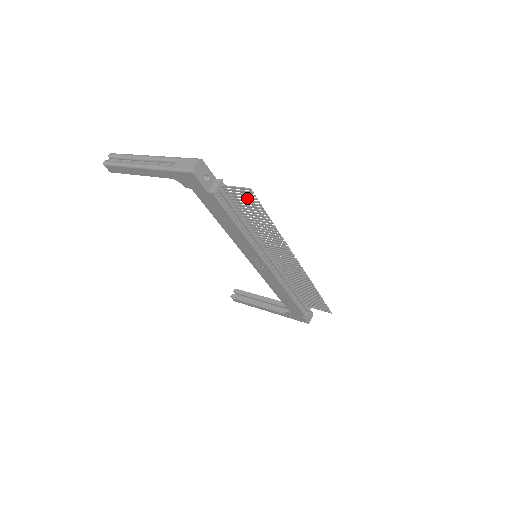
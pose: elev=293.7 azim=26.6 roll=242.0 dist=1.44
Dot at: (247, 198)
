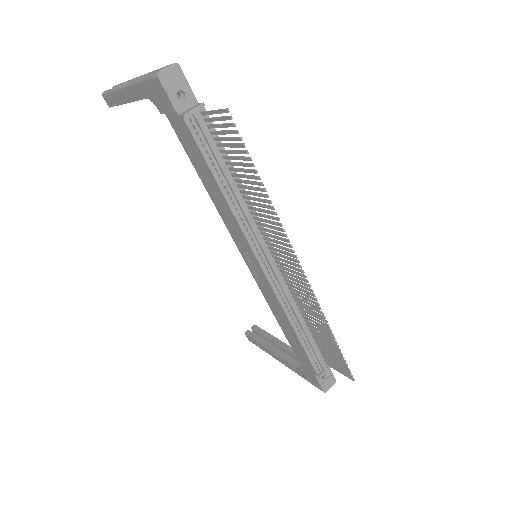
Dot at: (228, 132)
